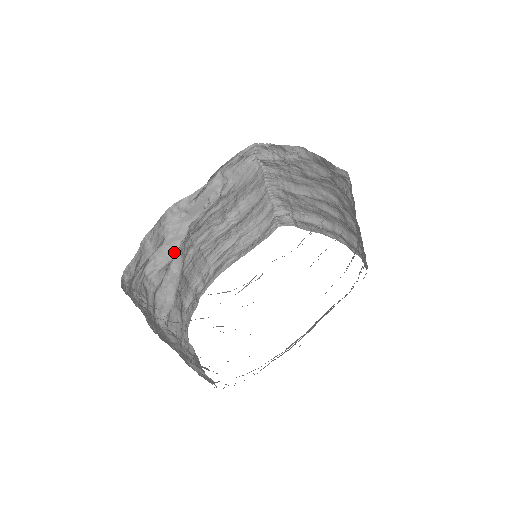
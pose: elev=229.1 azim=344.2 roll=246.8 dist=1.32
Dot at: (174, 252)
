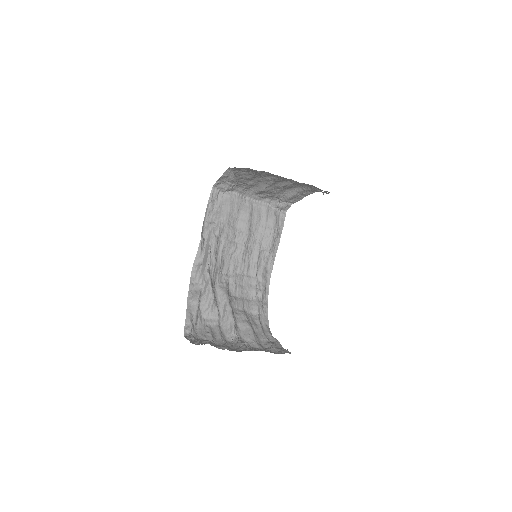
Dot at: (211, 293)
